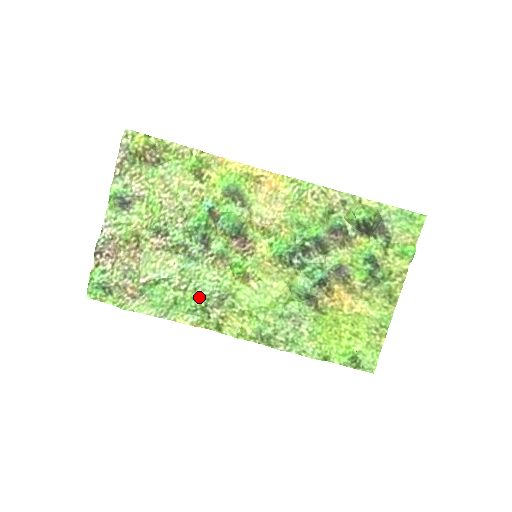
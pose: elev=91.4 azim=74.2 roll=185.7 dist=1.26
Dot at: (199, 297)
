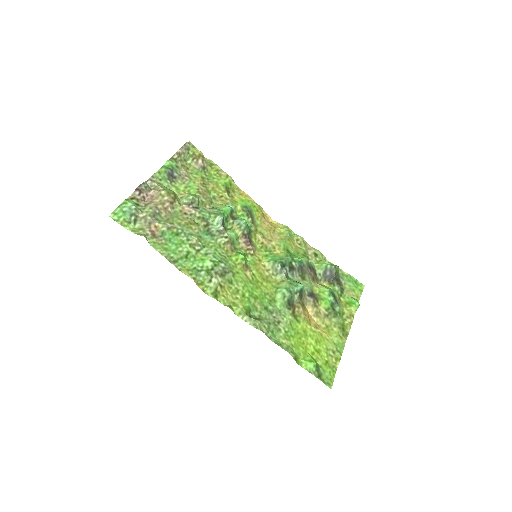
Dot at: (208, 260)
